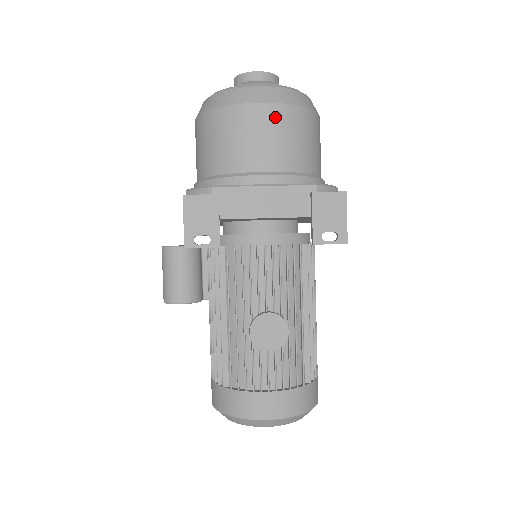
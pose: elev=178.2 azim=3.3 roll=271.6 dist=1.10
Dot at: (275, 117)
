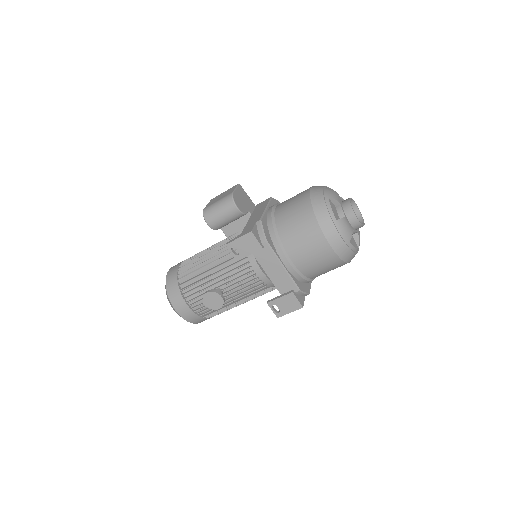
Dot at: (325, 253)
